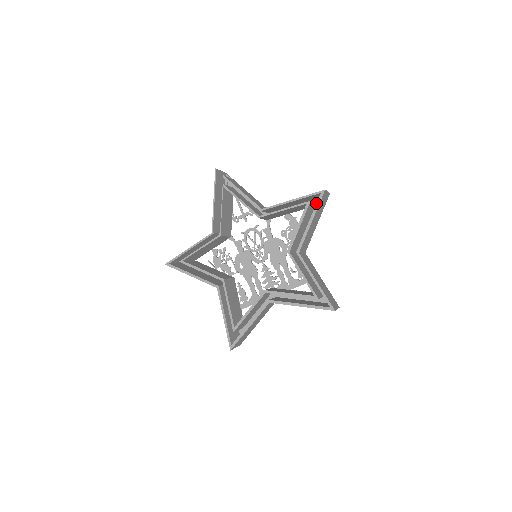
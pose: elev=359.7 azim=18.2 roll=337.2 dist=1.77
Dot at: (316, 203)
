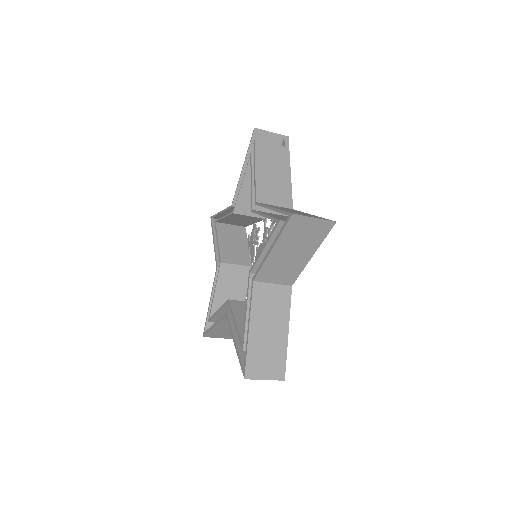
Dot at: occluded
